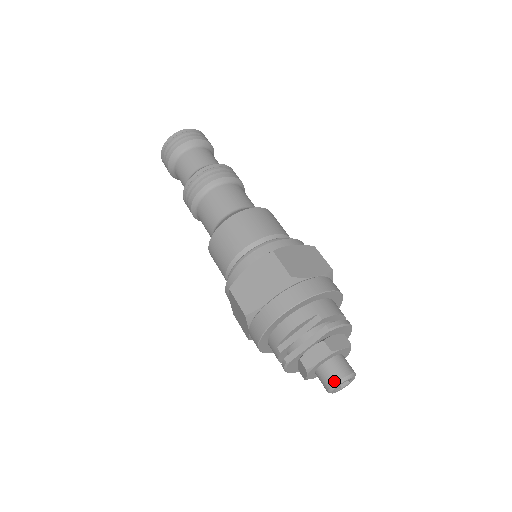
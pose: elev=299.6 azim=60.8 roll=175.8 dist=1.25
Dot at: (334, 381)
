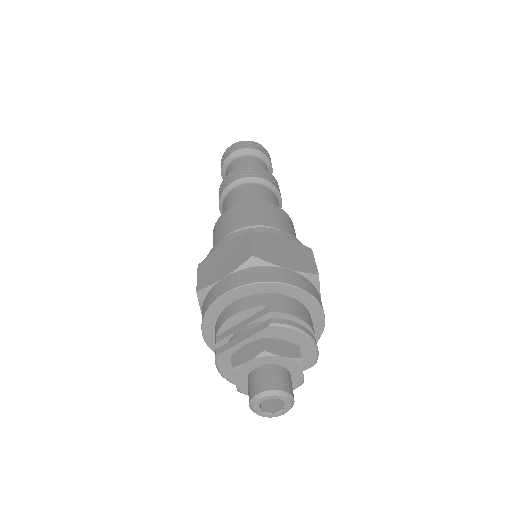
Dot at: (257, 391)
